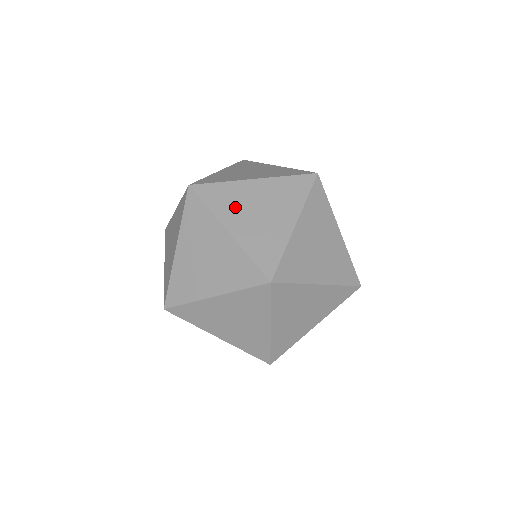
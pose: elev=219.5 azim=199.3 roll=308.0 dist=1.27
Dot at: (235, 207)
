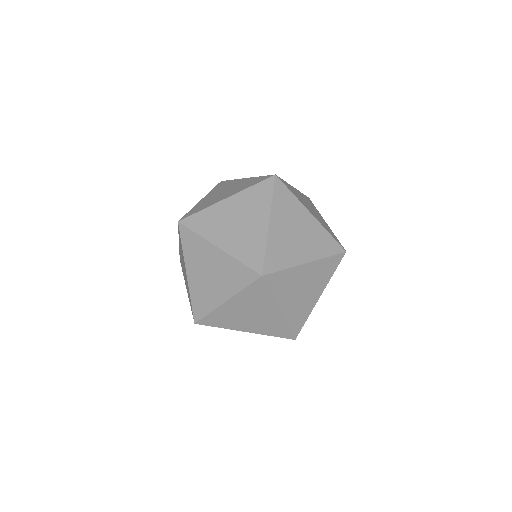
Dot at: (218, 226)
